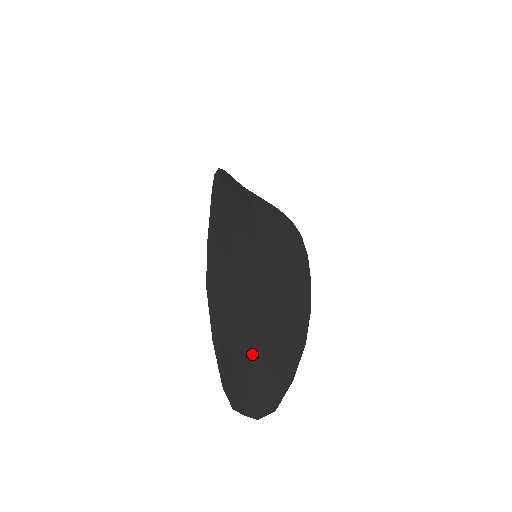
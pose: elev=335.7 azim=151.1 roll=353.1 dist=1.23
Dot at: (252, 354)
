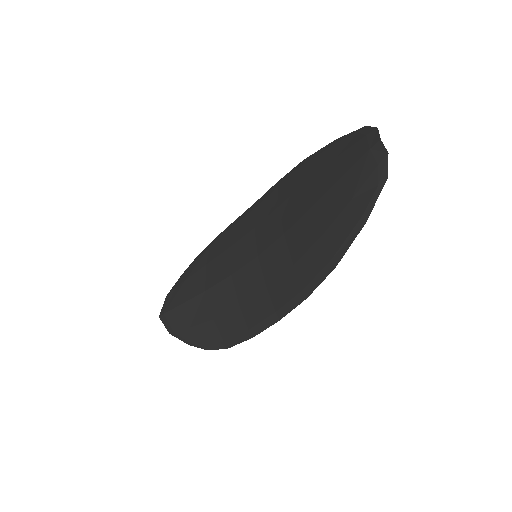
Dot at: (338, 185)
